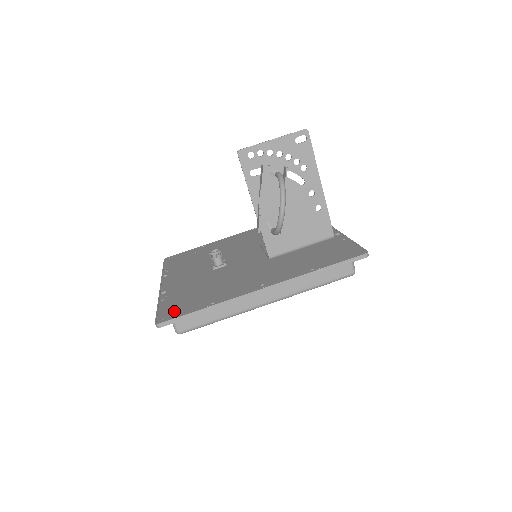
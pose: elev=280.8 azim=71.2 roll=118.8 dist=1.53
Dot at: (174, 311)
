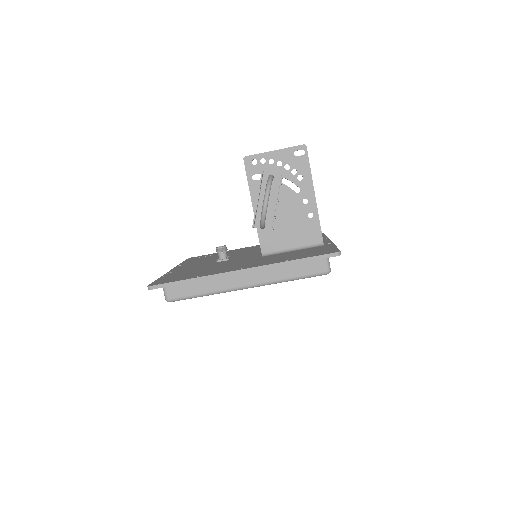
Dot at: (166, 280)
